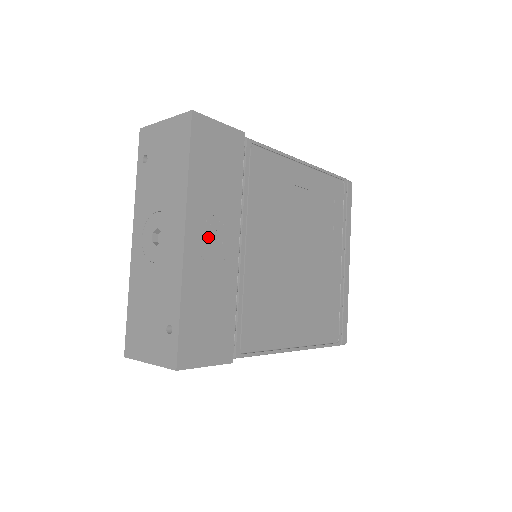
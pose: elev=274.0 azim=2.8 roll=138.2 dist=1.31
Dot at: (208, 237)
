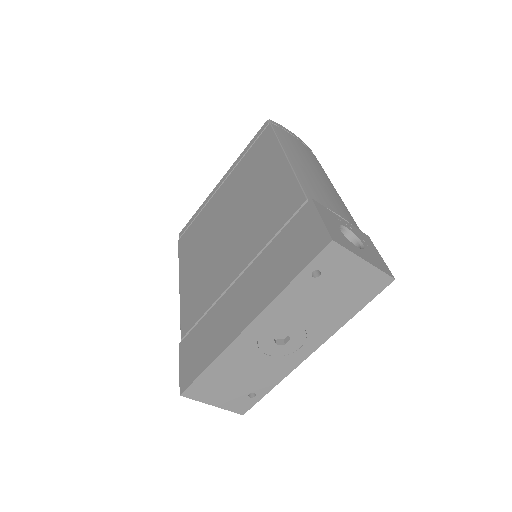
Dot at: occluded
